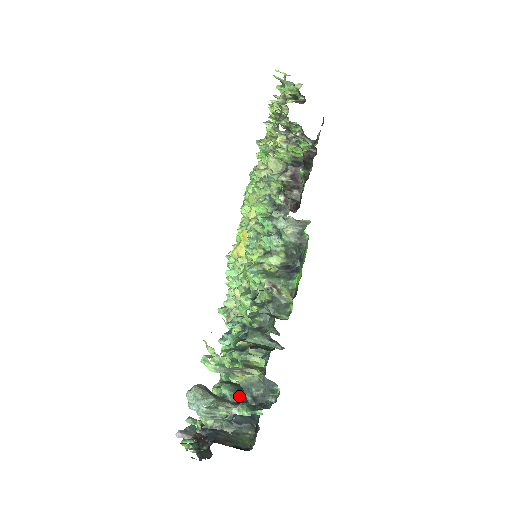
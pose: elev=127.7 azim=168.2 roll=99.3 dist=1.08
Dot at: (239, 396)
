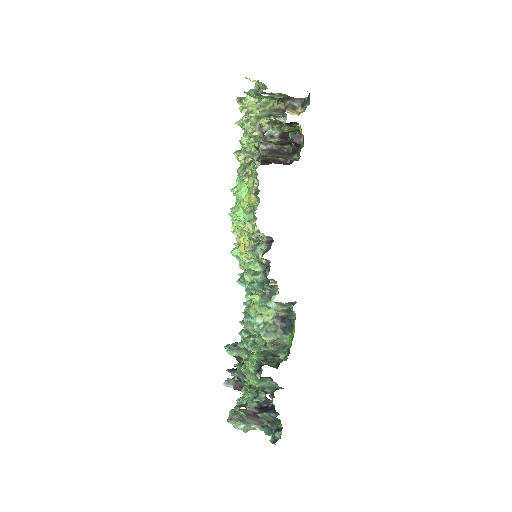
Dot at: (259, 399)
